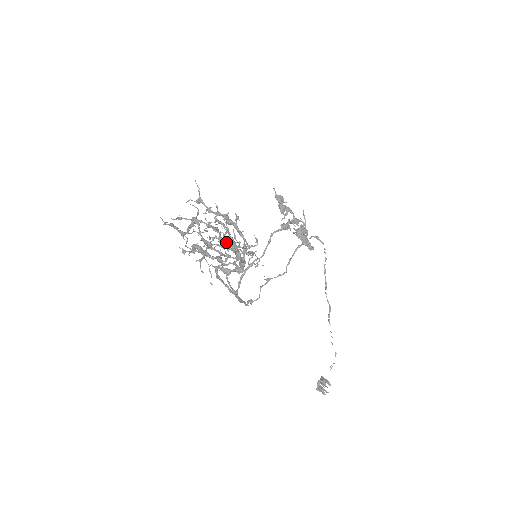
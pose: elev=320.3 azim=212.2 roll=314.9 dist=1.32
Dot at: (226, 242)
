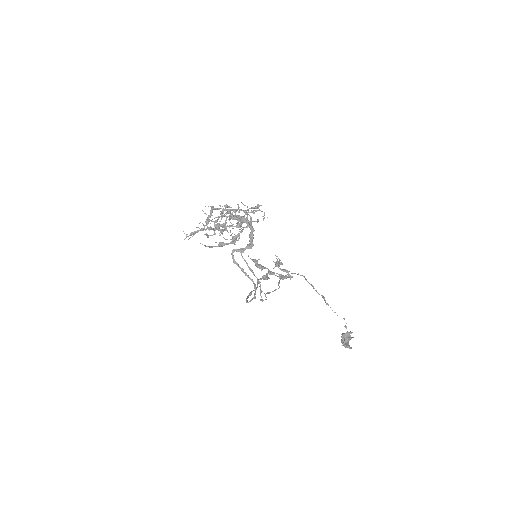
Dot at: (239, 210)
